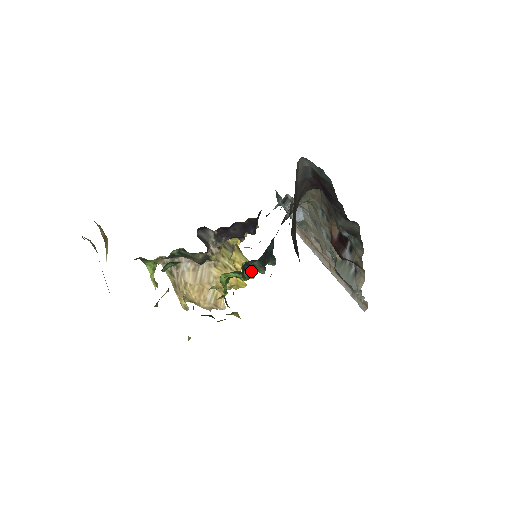
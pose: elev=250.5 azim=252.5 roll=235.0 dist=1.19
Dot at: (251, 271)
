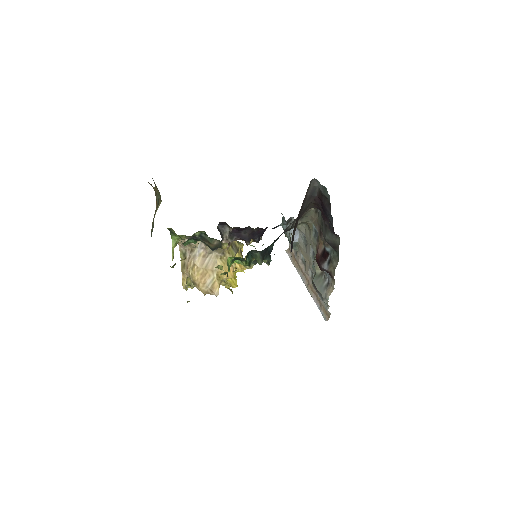
Dot at: (252, 260)
